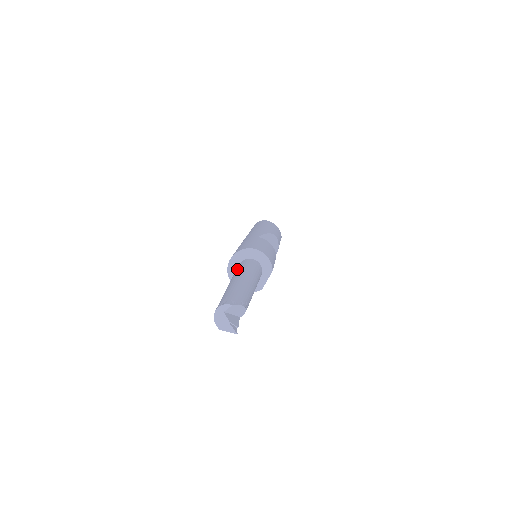
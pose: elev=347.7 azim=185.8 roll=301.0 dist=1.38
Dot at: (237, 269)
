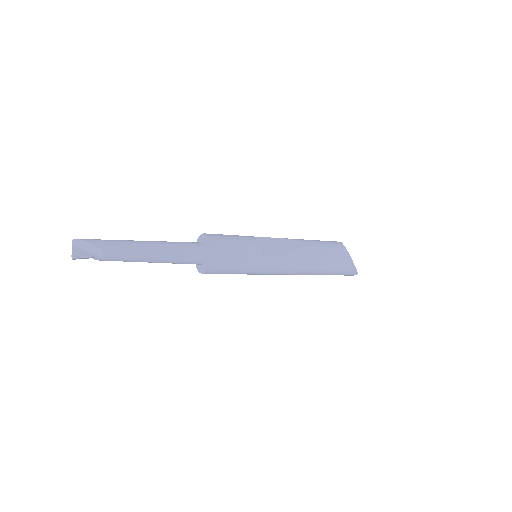
Dot at: occluded
